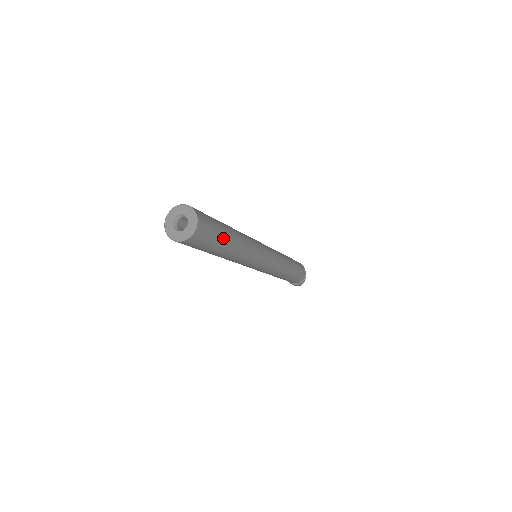
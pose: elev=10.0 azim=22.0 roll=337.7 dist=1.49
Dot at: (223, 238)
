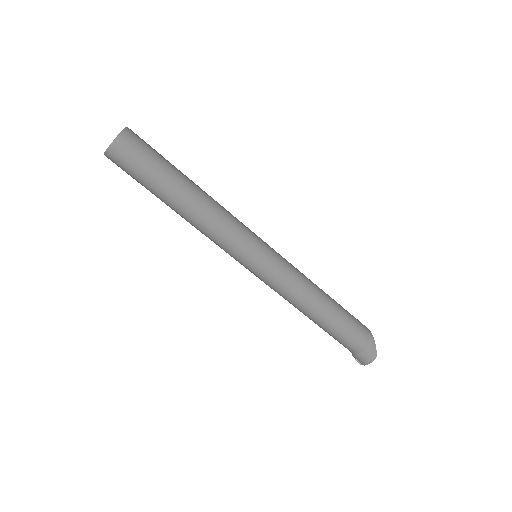
Dot at: (170, 167)
